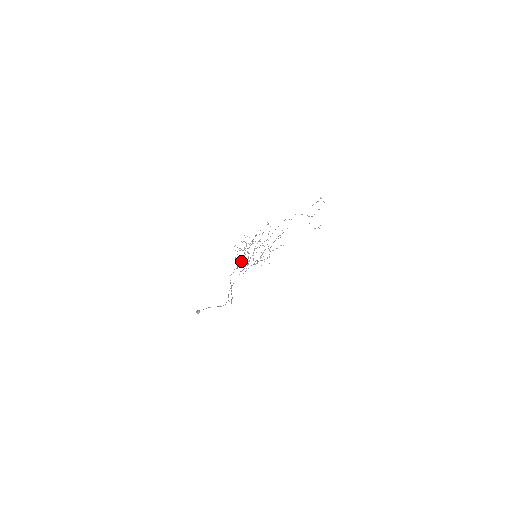
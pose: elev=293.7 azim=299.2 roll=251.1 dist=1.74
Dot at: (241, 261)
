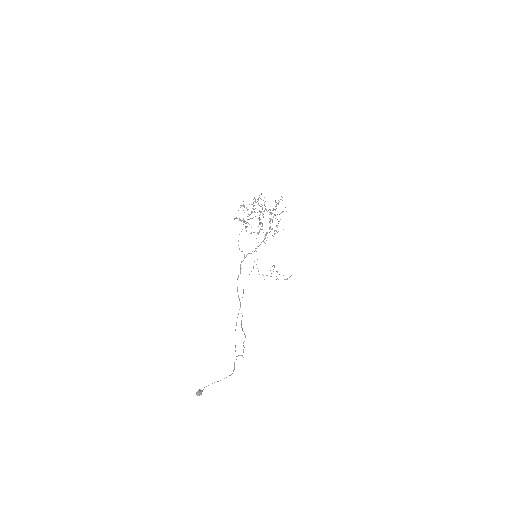
Dot at: occluded
